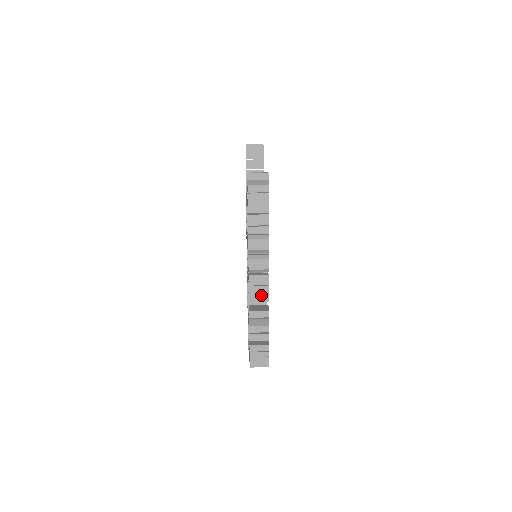
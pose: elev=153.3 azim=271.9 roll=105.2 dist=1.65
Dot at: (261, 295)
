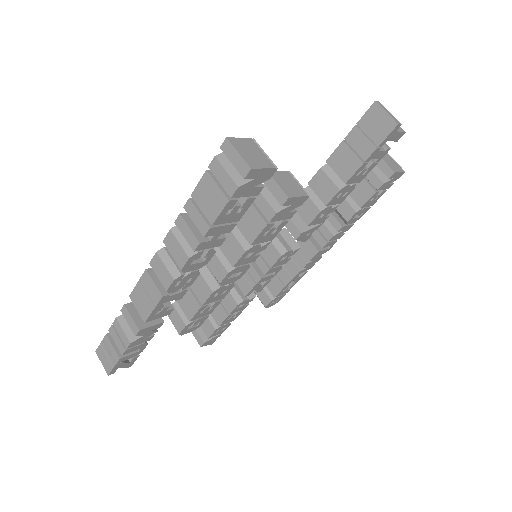
Dot at: (143, 305)
